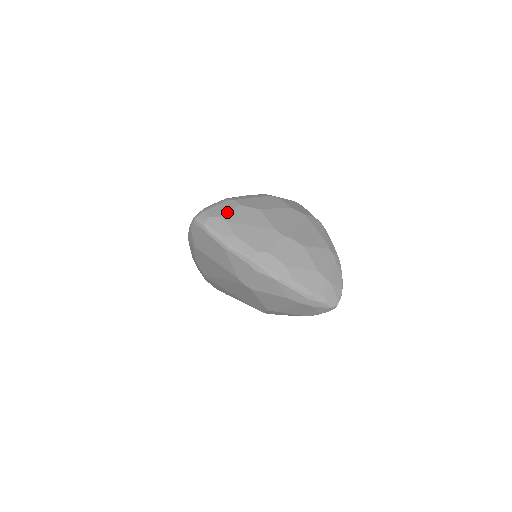
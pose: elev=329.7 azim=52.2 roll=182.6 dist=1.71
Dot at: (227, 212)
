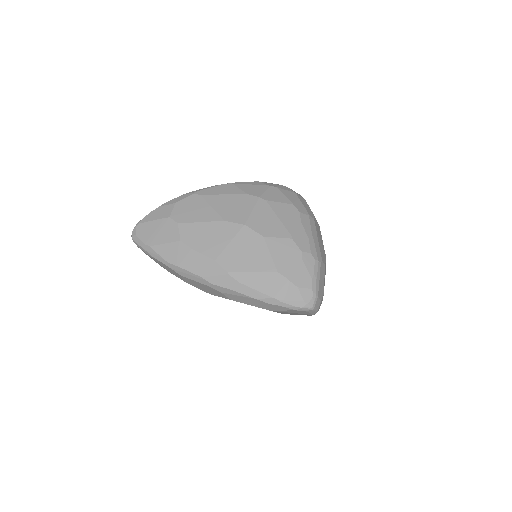
Dot at: occluded
